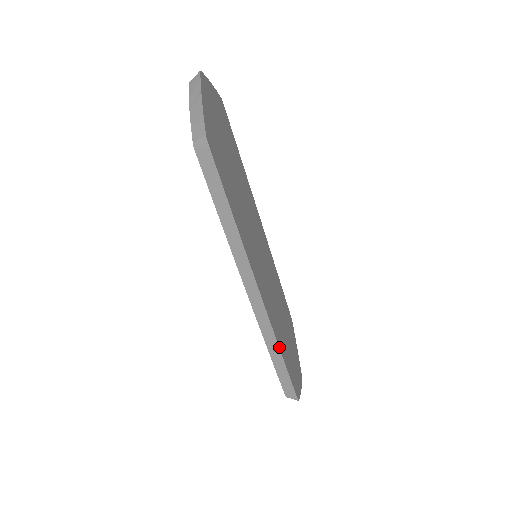
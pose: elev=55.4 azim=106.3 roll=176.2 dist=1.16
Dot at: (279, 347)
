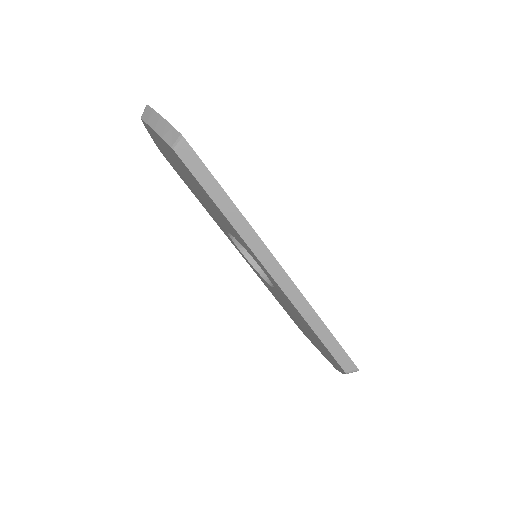
Dot at: (319, 317)
